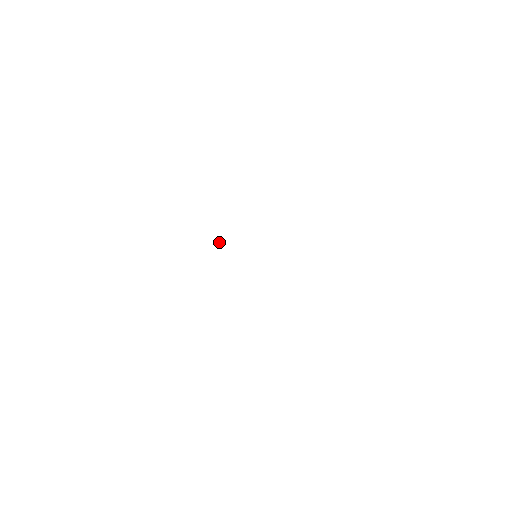
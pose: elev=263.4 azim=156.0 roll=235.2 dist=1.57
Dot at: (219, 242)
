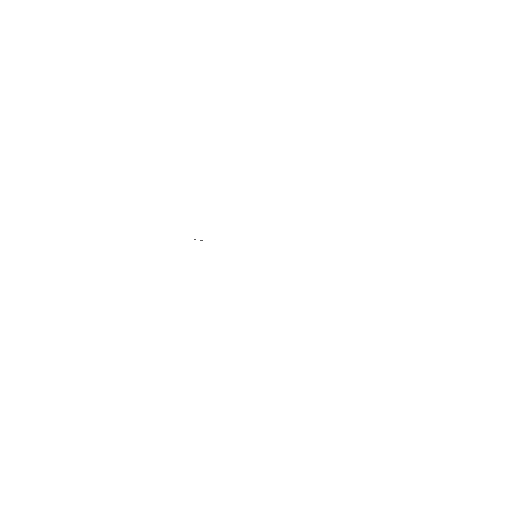
Dot at: occluded
